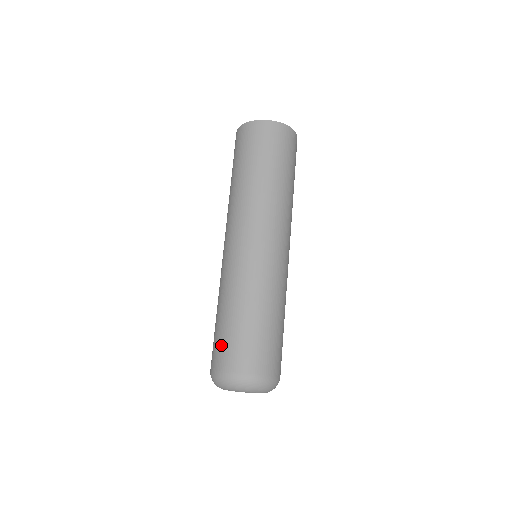
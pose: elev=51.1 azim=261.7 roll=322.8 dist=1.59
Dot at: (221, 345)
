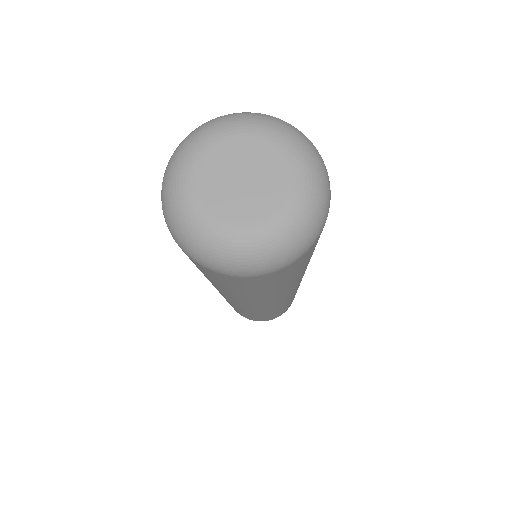
Dot at: occluded
